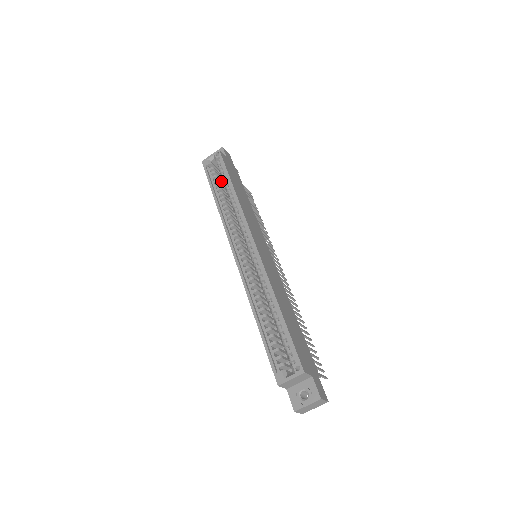
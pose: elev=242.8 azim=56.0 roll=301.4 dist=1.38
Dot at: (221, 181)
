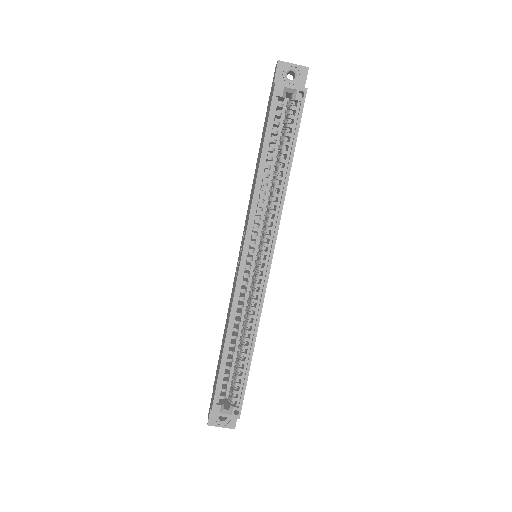
Dot at: (277, 126)
